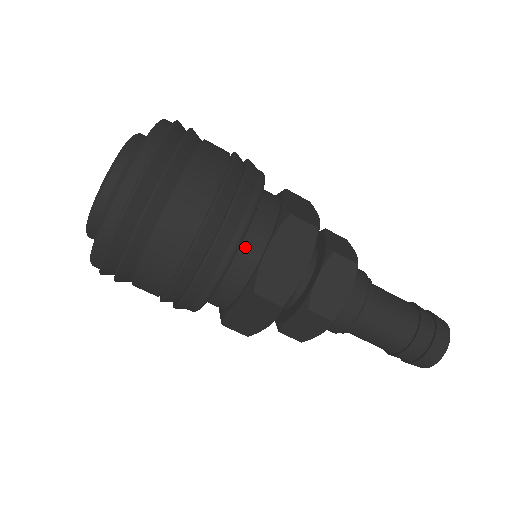
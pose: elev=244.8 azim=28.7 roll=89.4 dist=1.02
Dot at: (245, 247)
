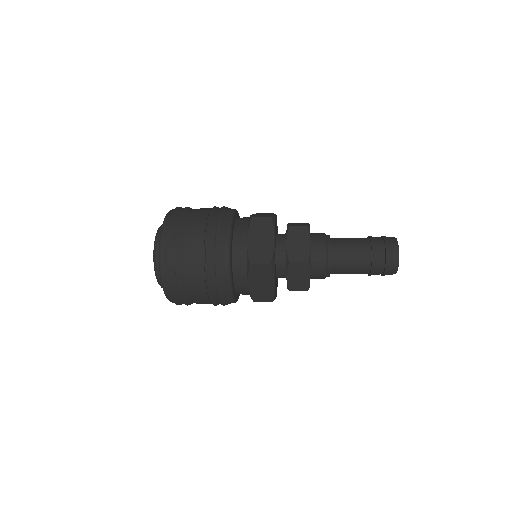
Dot at: (237, 284)
